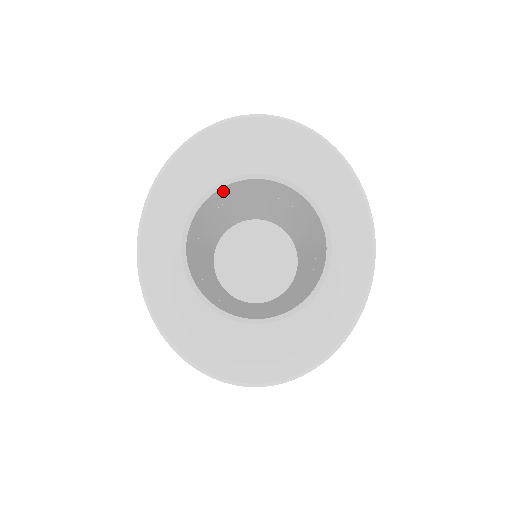
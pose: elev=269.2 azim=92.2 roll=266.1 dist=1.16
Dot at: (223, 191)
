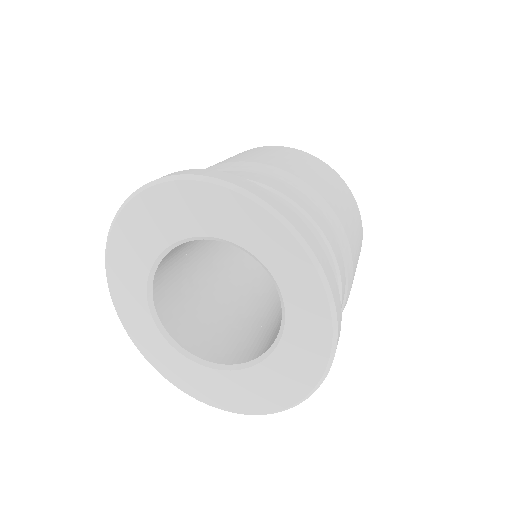
Dot at: (164, 264)
